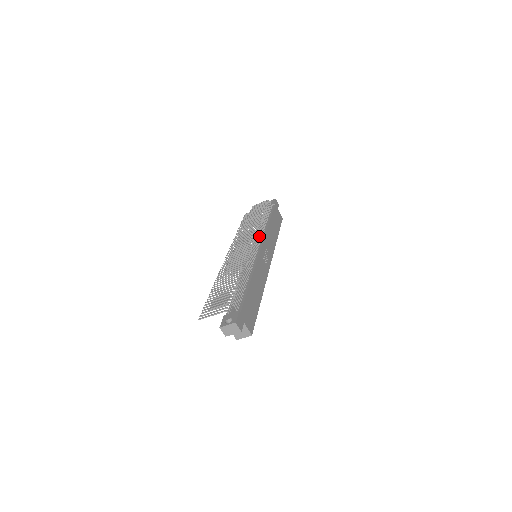
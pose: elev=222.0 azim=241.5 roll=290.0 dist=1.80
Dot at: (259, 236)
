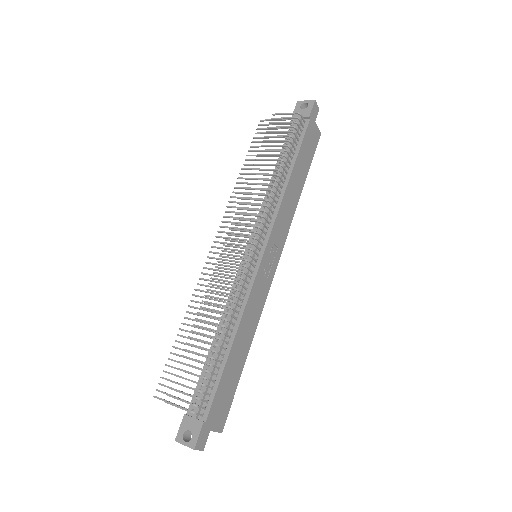
Dot at: (265, 224)
